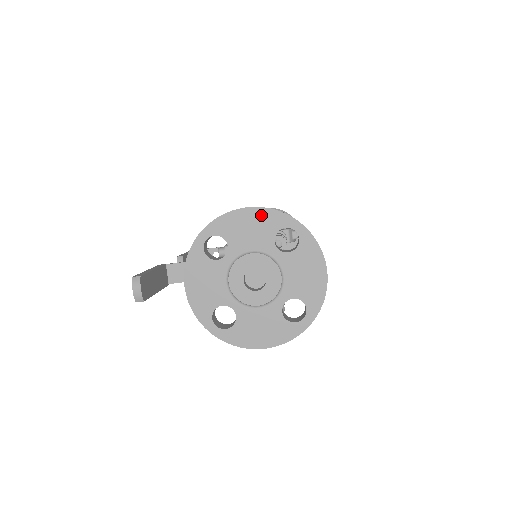
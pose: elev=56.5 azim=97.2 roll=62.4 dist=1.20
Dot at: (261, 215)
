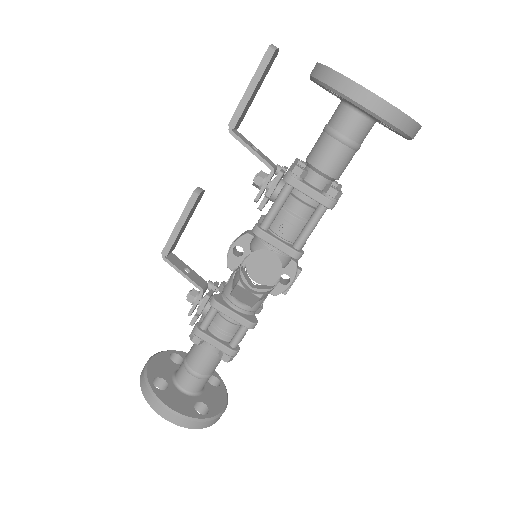
Dot at: occluded
